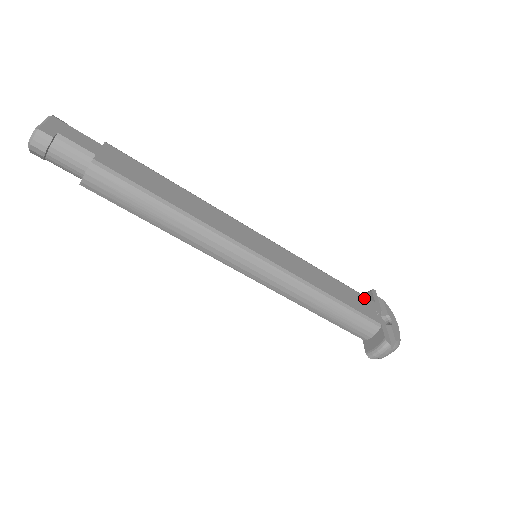
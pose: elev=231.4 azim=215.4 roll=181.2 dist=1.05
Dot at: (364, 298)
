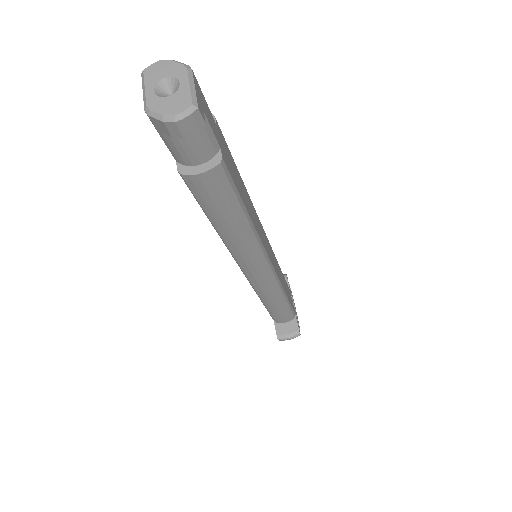
Dot at: occluded
